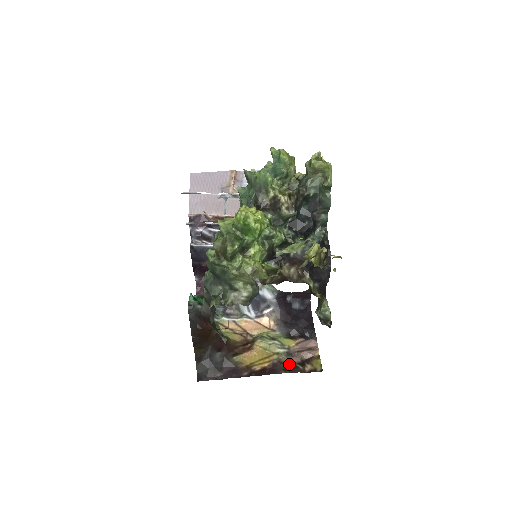
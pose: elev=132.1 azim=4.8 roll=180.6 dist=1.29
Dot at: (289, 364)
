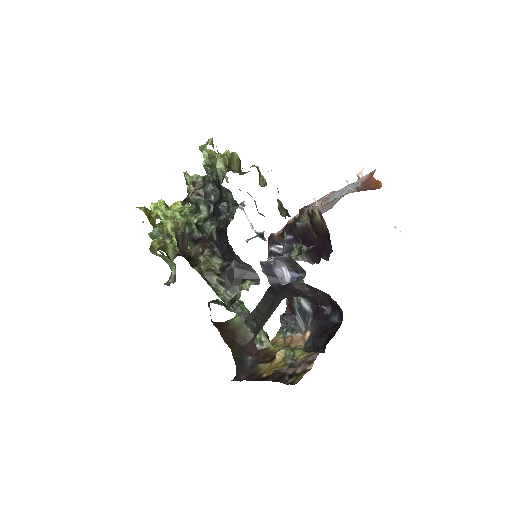
Dot at: (281, 374)
